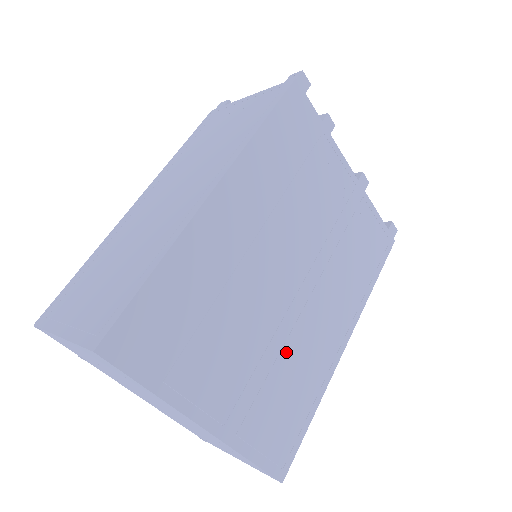
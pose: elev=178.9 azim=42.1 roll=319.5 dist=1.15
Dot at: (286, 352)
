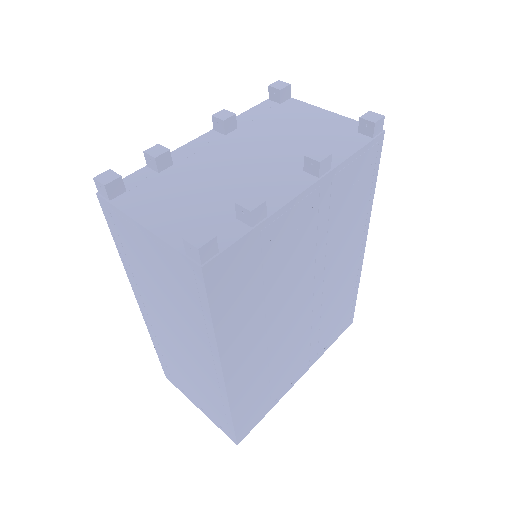
Dot at: (324, 312)
